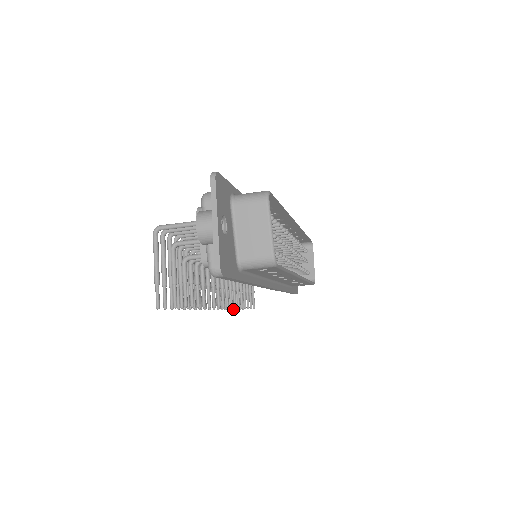
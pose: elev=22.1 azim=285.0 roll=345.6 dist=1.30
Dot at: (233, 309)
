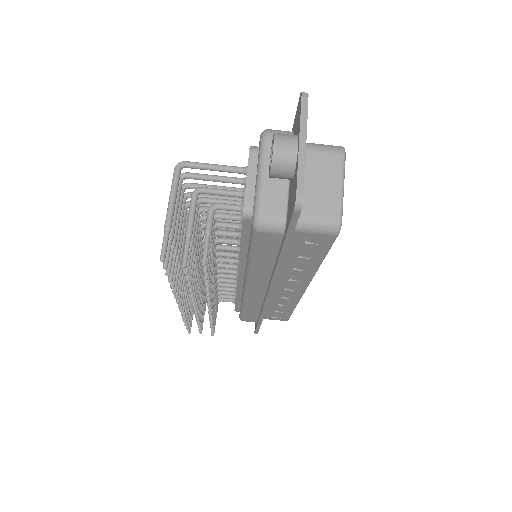
Dot at: (198, 324)
